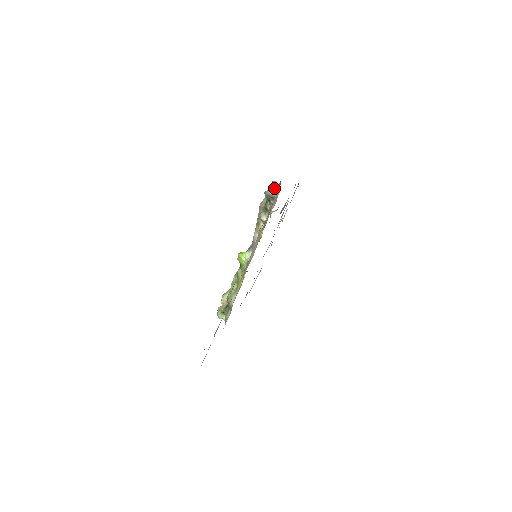
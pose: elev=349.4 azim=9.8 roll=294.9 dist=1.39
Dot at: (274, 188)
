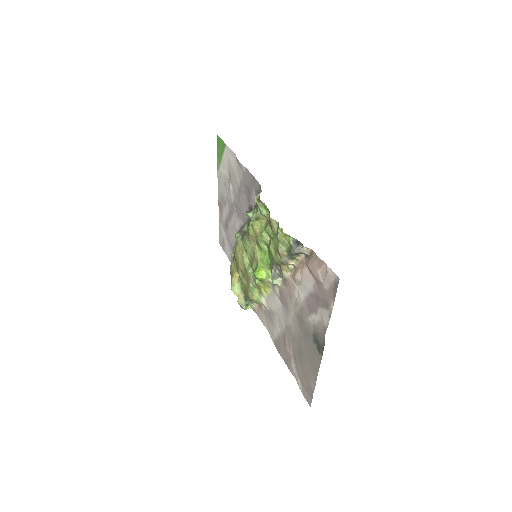
Dot at: (298, 245)
